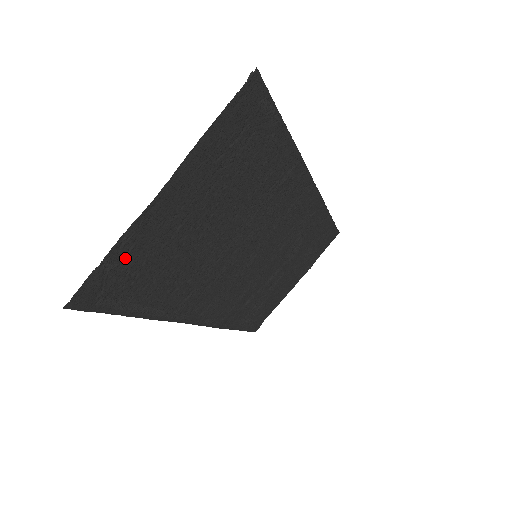
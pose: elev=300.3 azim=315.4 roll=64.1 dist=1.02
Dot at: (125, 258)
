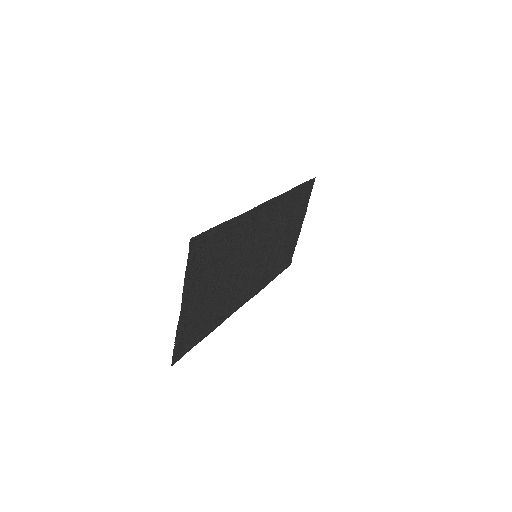
Dot at: (183, 333)
